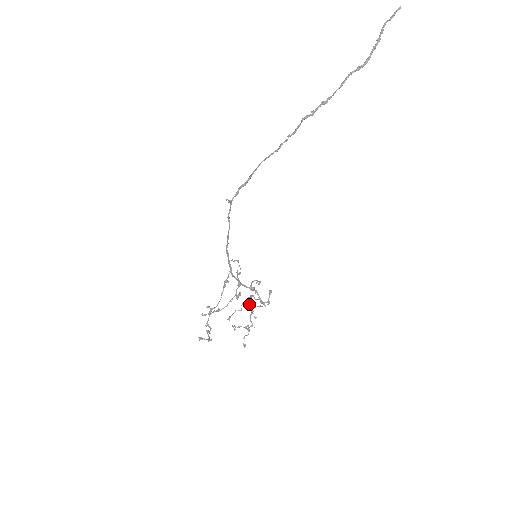
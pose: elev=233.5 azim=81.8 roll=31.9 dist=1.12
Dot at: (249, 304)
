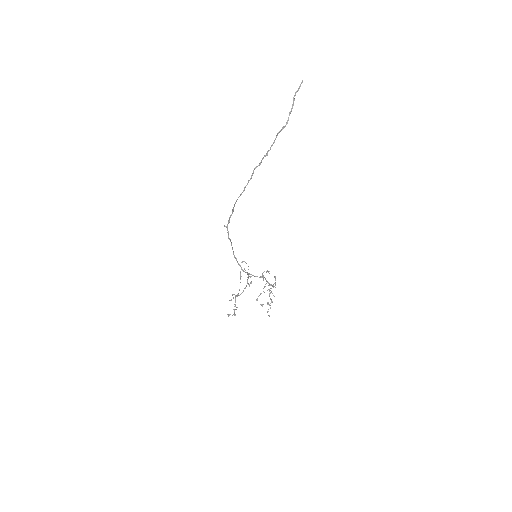
Dot at: occluded
